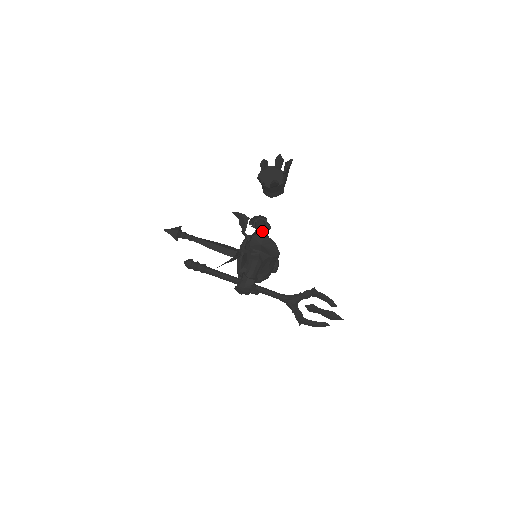
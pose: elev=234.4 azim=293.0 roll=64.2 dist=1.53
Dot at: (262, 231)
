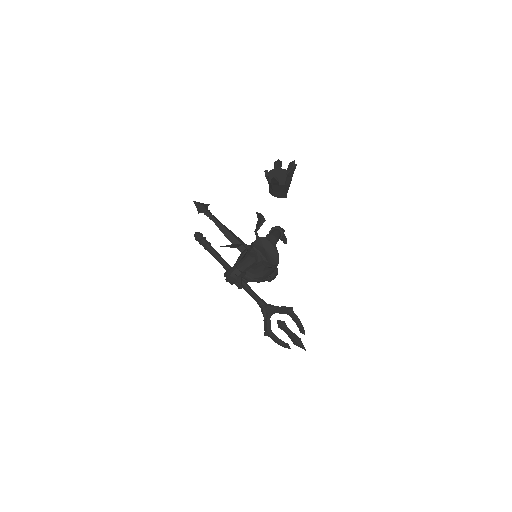
Dot at: (272, 237)
